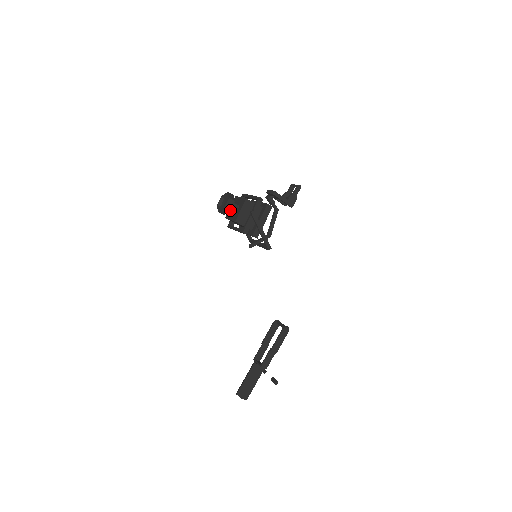
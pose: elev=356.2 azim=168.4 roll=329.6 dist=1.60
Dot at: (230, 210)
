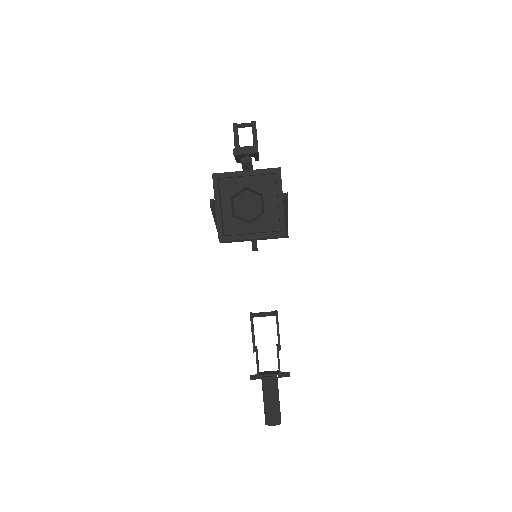
Dot at: (257, 212)
